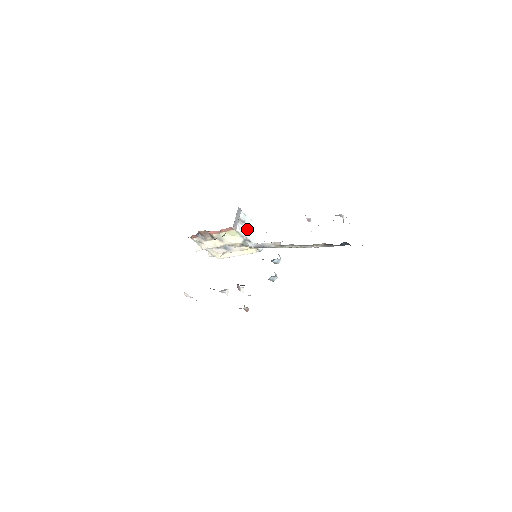
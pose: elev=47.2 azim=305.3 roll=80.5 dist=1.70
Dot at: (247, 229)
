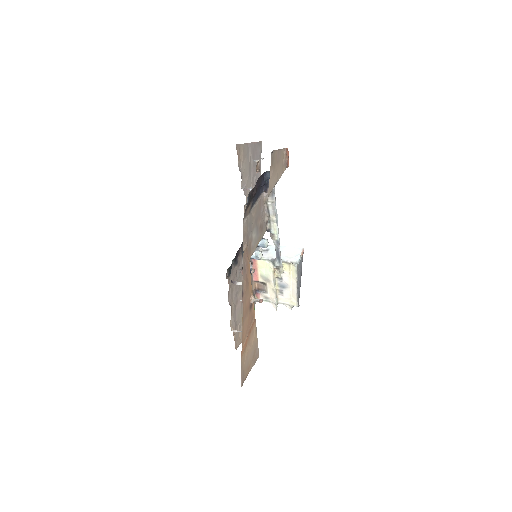
Dot at: (273, 253)
